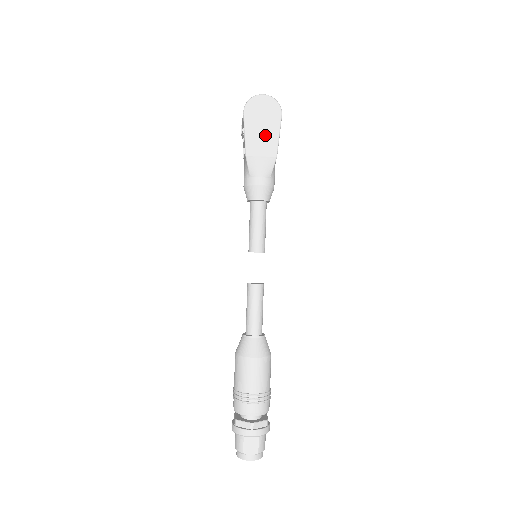
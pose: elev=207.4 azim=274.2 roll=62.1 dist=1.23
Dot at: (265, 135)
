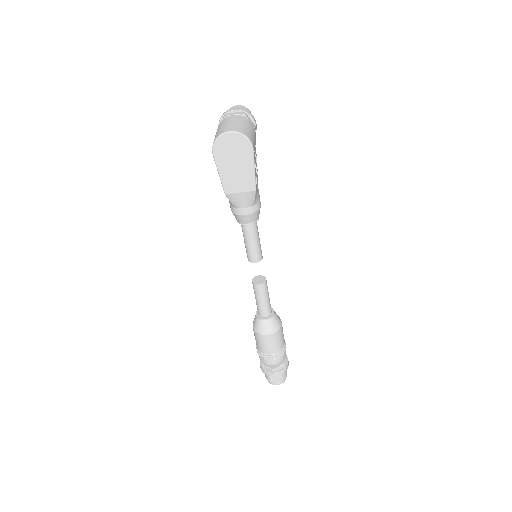
Dot at: (240, 172)
